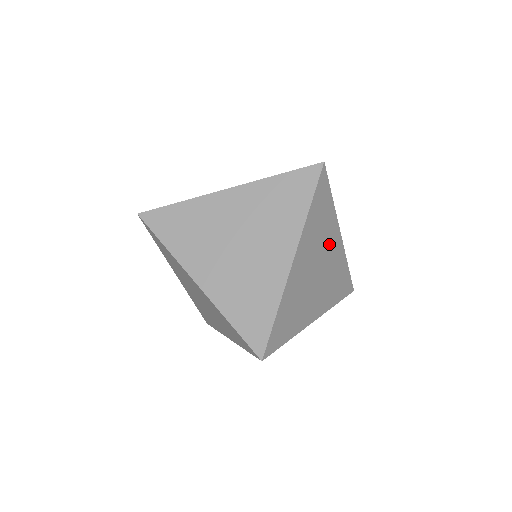
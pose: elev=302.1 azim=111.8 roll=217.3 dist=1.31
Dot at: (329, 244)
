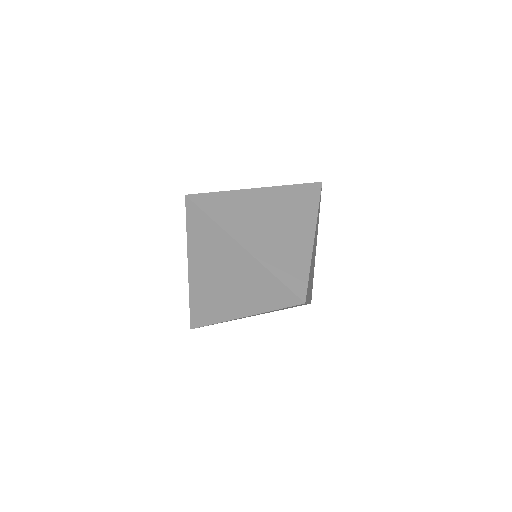
Dot at: occluded
